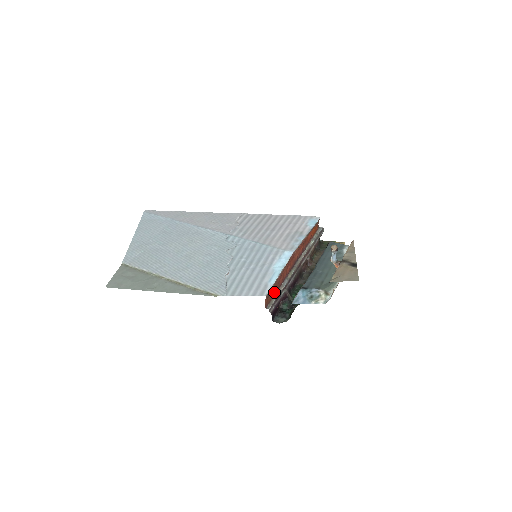
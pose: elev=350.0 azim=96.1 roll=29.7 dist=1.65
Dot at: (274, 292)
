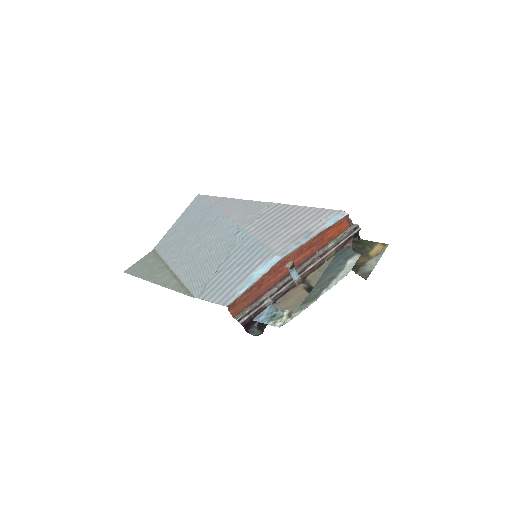
Dot at: (251, 301)
